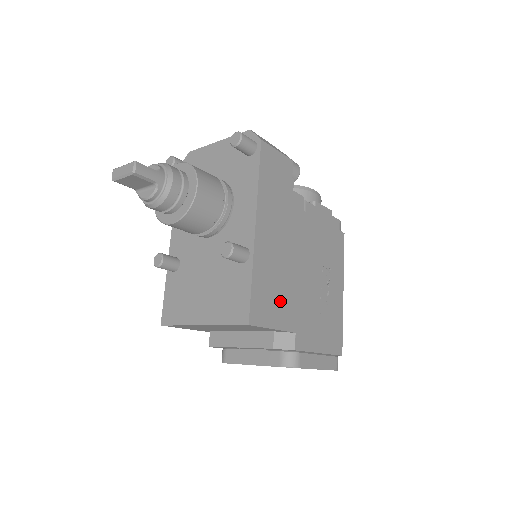
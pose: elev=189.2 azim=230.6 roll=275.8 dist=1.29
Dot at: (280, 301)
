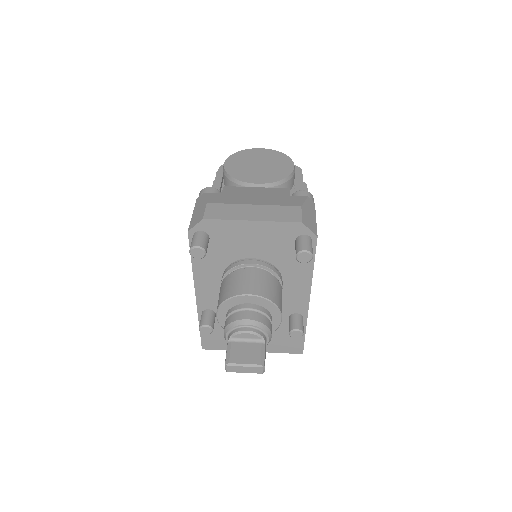
Dot at: occluded
